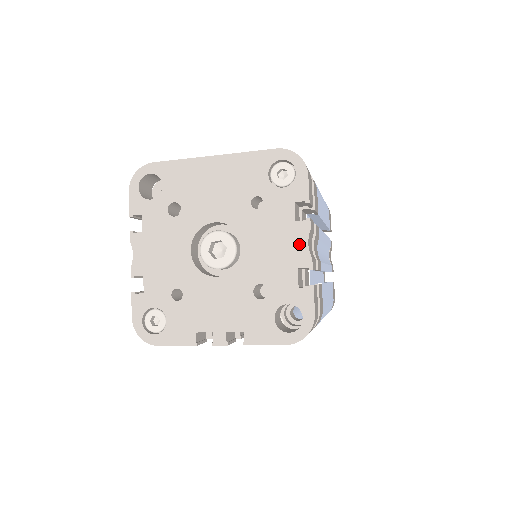
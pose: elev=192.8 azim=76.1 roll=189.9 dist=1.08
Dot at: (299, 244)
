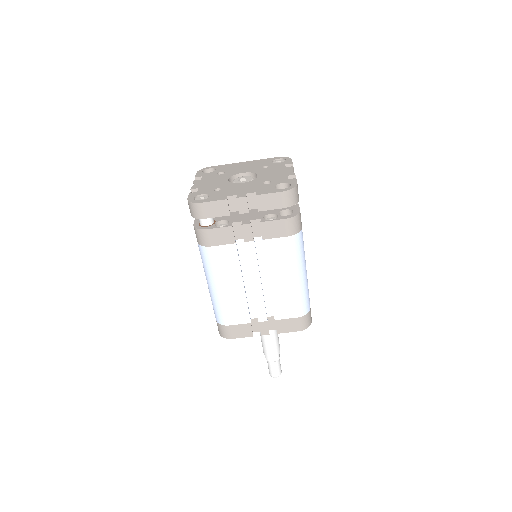
Dot at: (288, 171)
